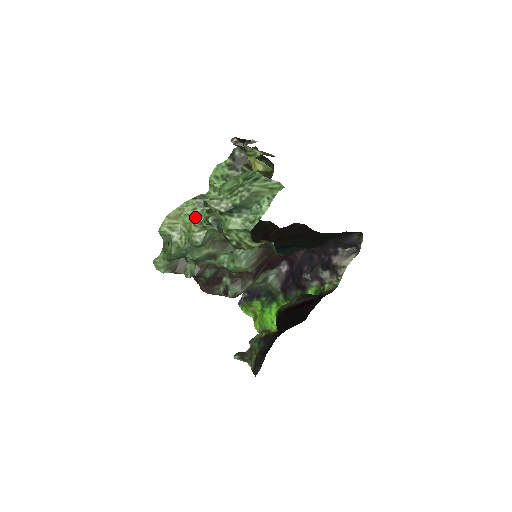
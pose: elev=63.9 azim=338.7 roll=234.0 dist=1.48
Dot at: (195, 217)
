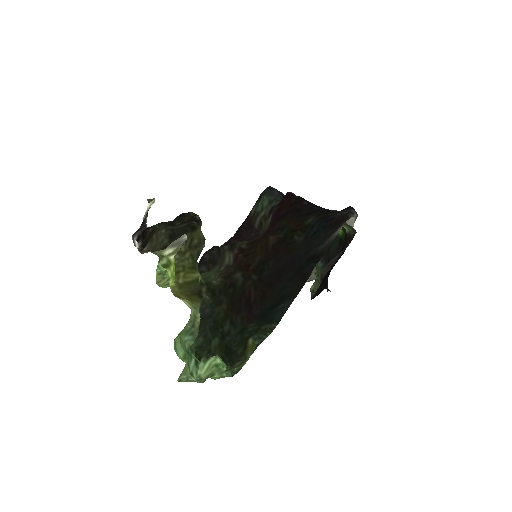
Dot at: occluded
